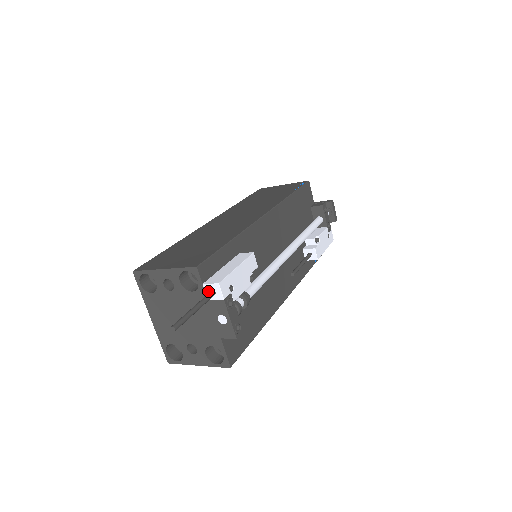
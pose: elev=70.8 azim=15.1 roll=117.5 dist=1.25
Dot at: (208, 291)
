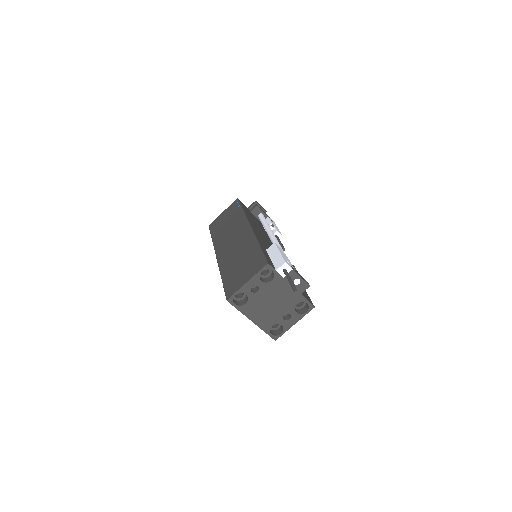
Dot at: (281, 272)
